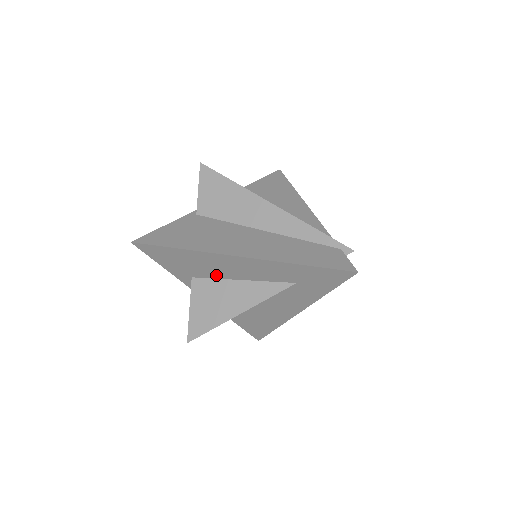
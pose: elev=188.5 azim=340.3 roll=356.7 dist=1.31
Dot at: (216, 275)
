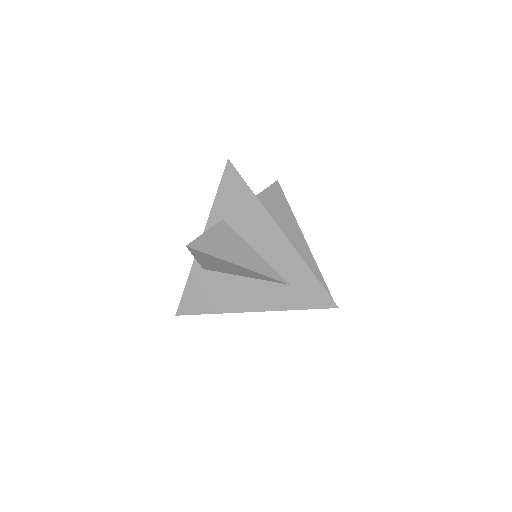
Dot at: (244, 233)
